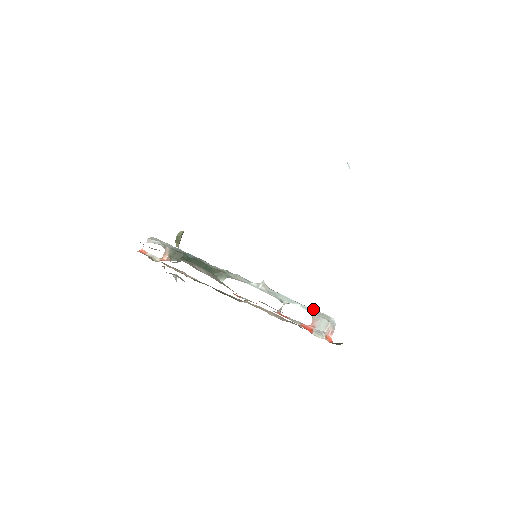
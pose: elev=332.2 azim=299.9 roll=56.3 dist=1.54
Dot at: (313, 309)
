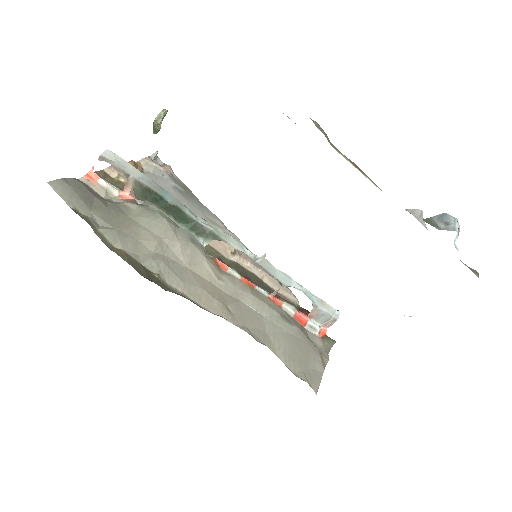
Dot at: (318, 299)
